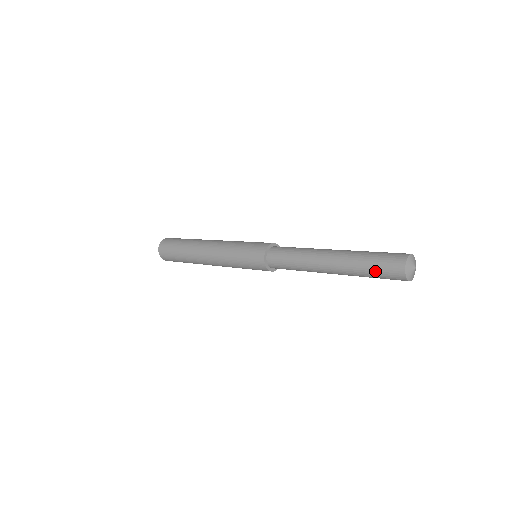
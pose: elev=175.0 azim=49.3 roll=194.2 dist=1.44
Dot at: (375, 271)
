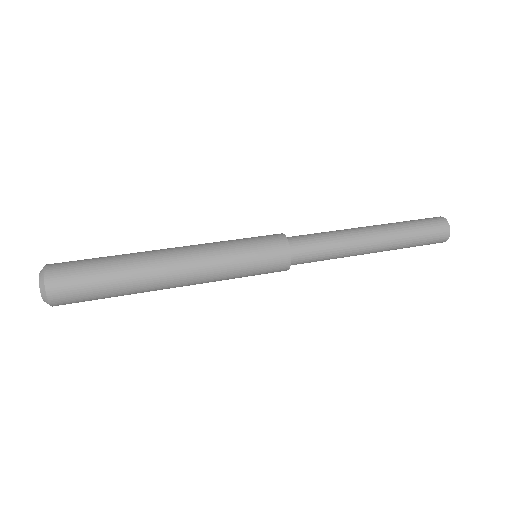
Dot at: (415, 246)
